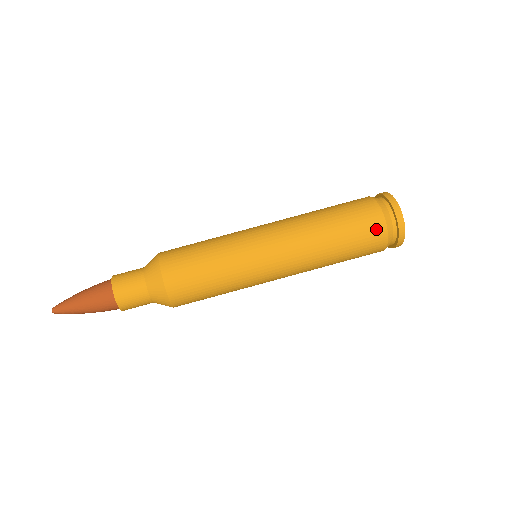
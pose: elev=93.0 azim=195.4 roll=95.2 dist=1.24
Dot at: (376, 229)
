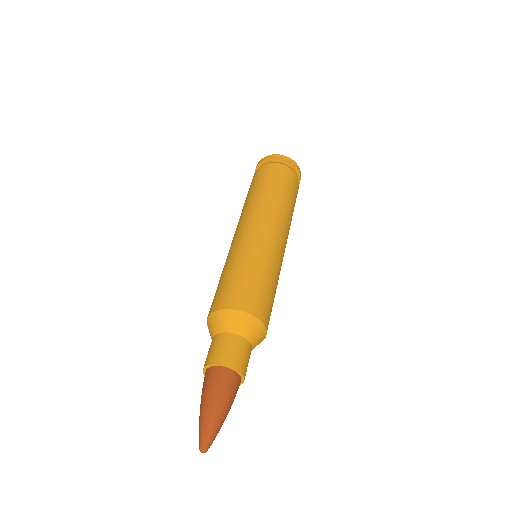
Dot at: (286, 172)
